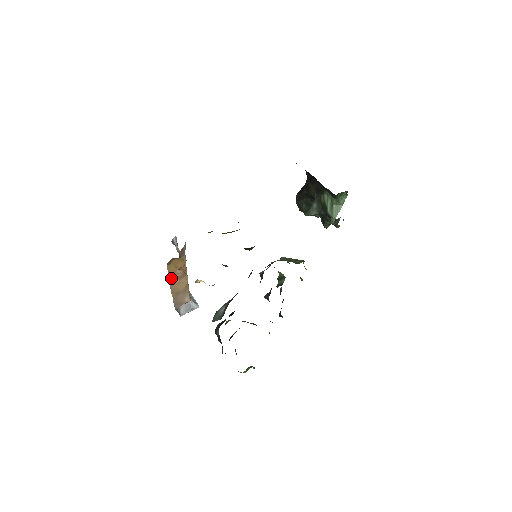
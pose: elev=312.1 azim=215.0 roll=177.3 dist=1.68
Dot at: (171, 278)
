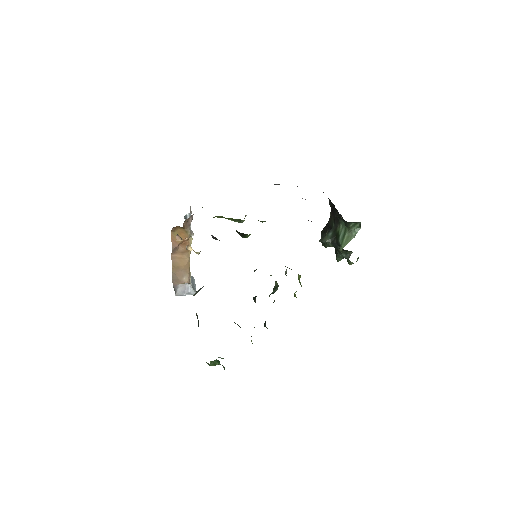
Dot at: (173, 248)
